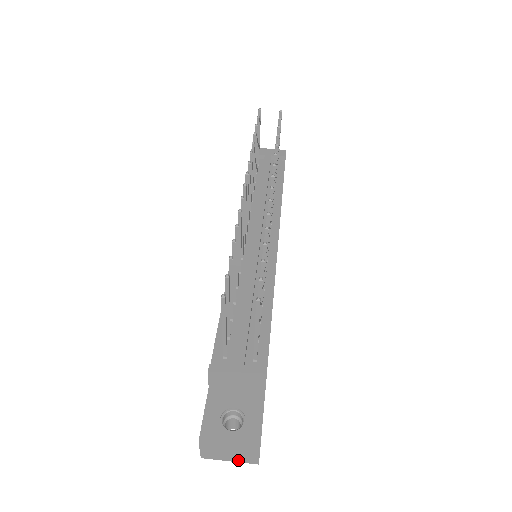
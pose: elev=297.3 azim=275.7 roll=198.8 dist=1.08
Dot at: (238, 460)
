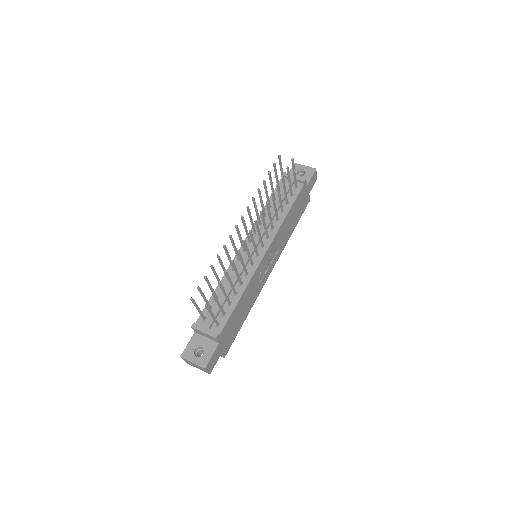
Dot at: (201, 369)
